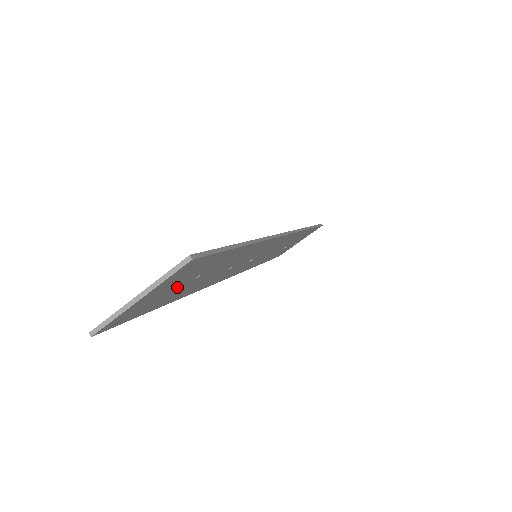
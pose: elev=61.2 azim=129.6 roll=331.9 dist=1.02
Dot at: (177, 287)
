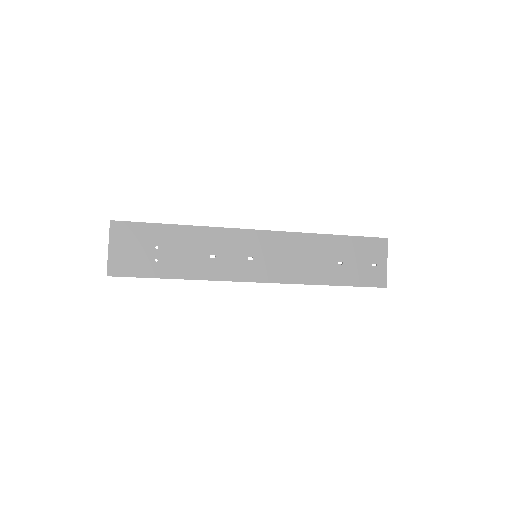
Dot at: (144, 252)
